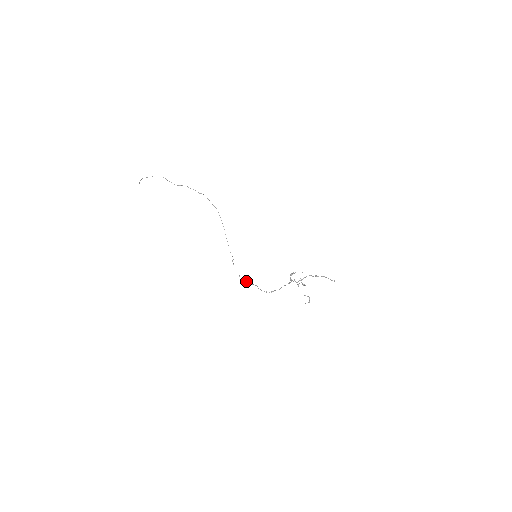
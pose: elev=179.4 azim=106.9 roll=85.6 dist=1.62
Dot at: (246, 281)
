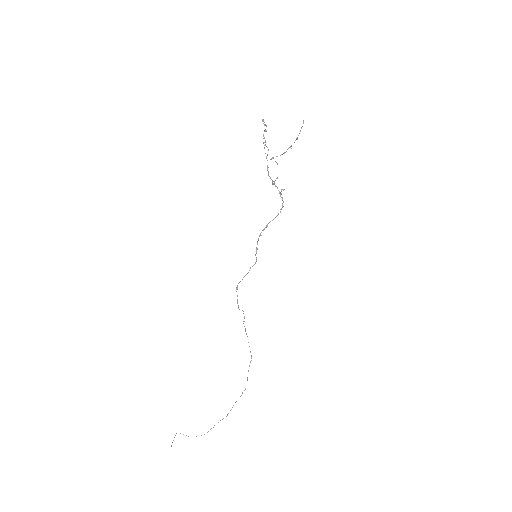
Dot at: occluded
